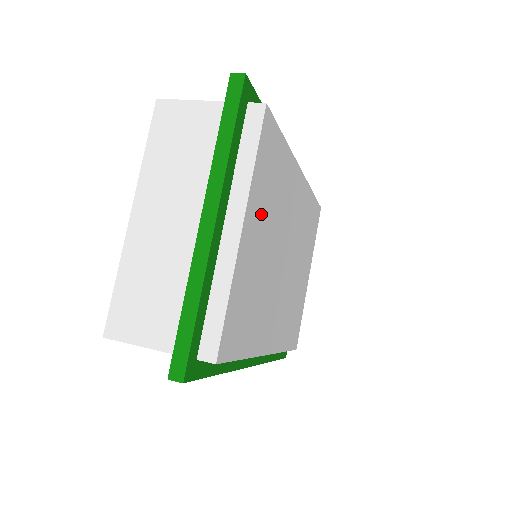
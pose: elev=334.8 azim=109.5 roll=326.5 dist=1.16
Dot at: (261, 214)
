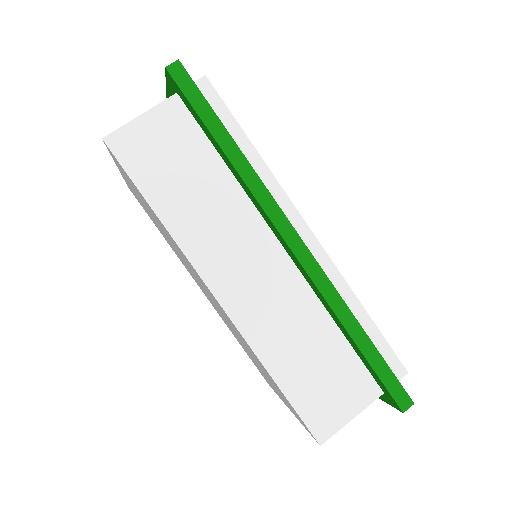
Dot at: occluded
